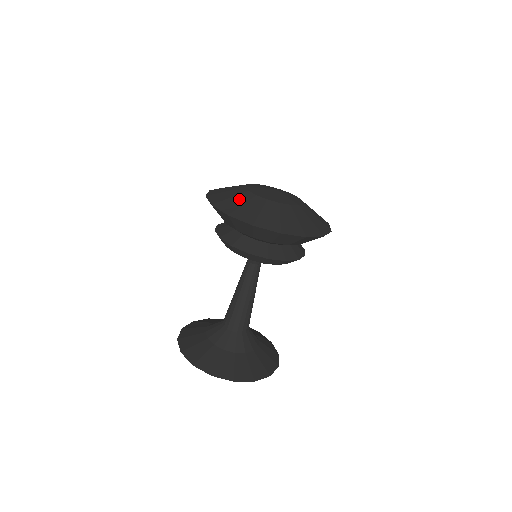
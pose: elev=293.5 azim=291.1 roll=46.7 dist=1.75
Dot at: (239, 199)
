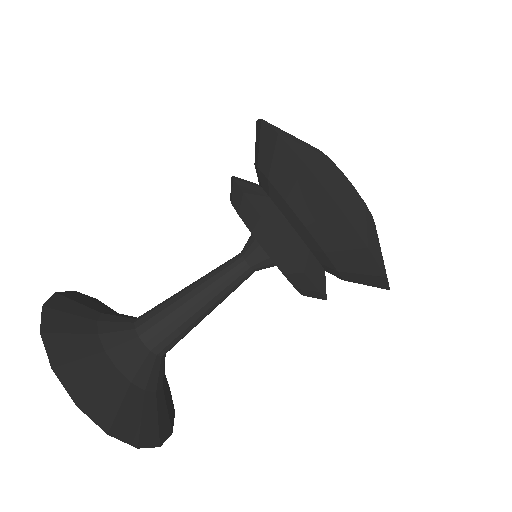
Dot at: (318, 157)
